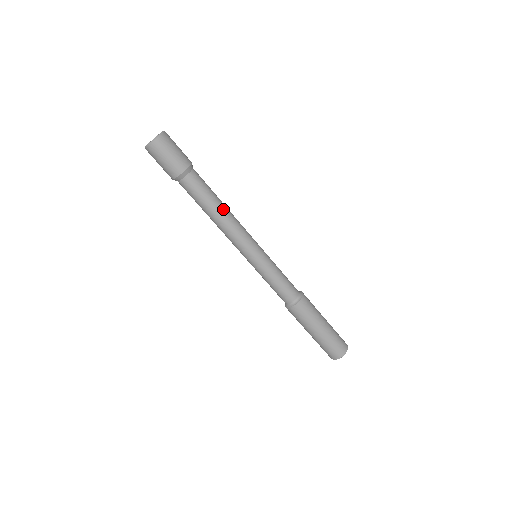
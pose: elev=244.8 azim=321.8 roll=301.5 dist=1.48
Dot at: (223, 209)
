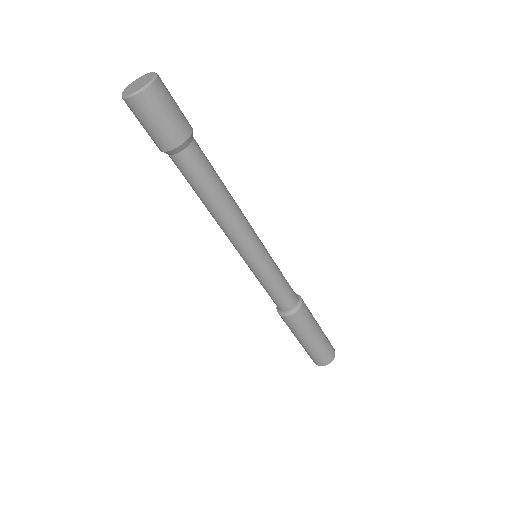
Dot at: (228, 197)
